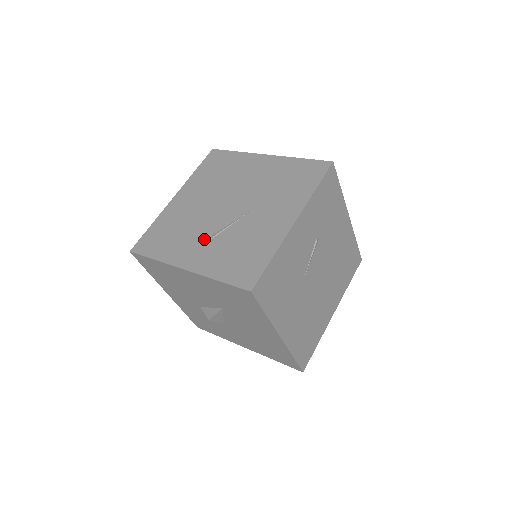
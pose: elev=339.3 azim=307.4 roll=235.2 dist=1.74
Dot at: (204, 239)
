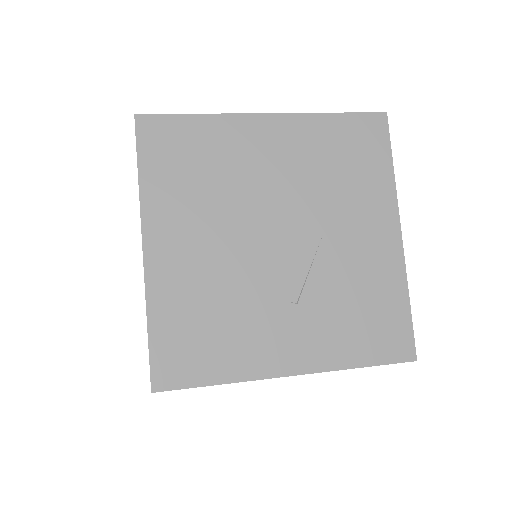
Dot at: (284, 312)
